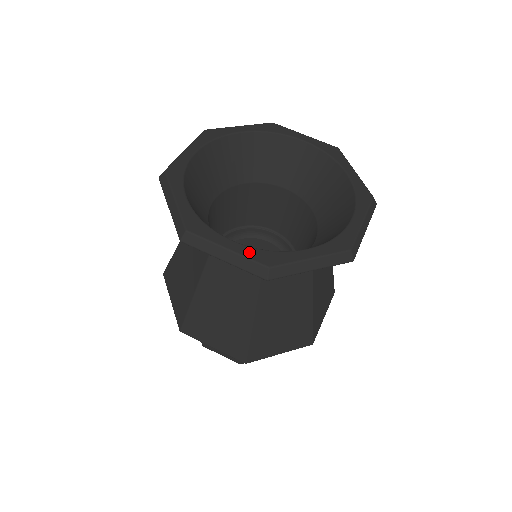
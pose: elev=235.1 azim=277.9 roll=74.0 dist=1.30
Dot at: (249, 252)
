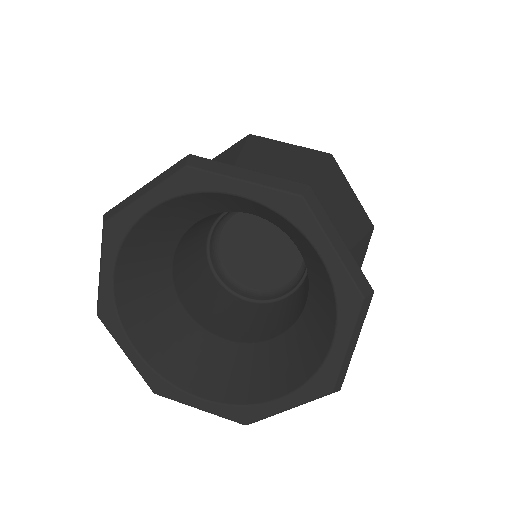
Dot at: (221, 411)
